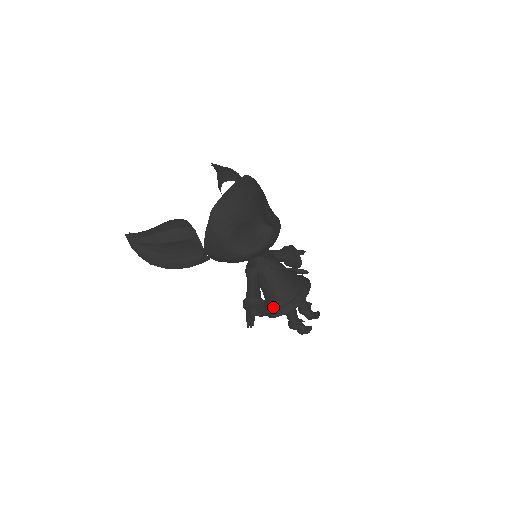
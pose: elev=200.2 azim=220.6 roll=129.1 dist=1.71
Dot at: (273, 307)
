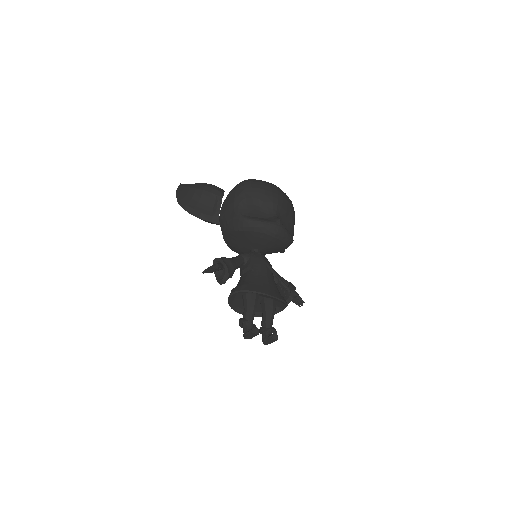
Dot at: (237, 286)
